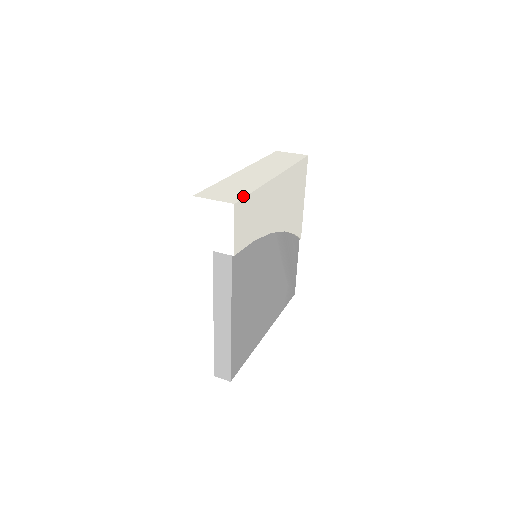
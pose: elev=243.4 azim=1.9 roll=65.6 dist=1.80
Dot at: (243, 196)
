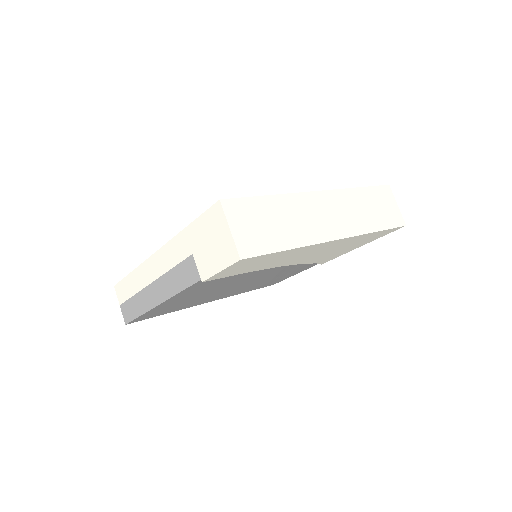
Dot at: (264, 251)
